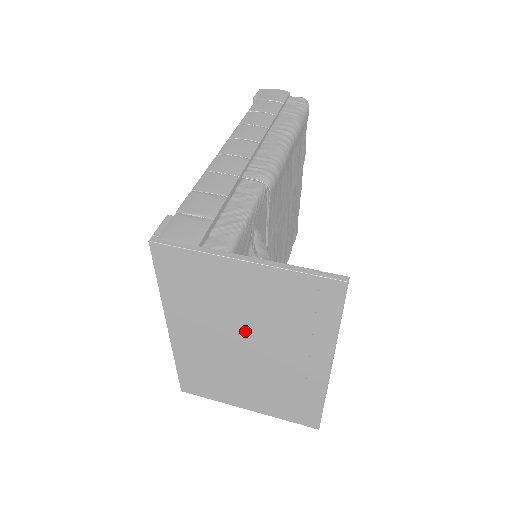
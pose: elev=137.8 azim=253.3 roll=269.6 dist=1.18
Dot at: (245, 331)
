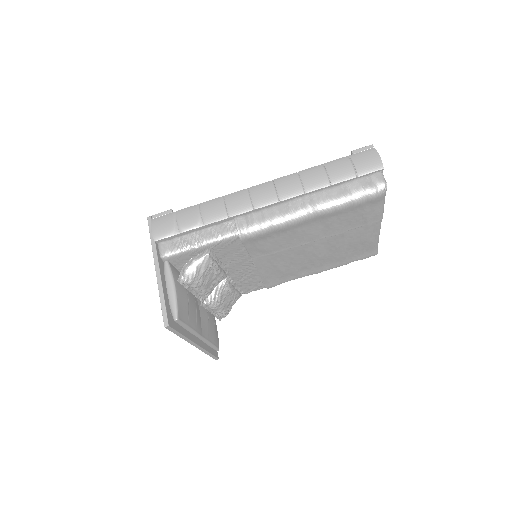
Dot at: occluded
